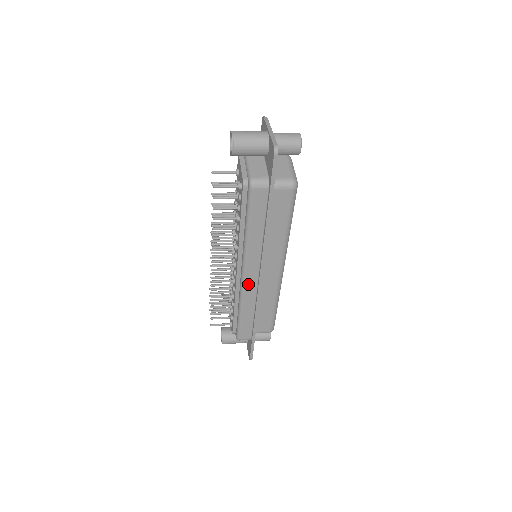
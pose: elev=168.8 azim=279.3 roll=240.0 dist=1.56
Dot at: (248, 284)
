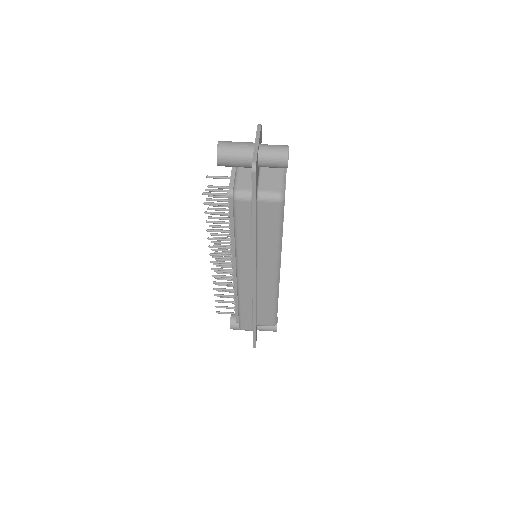
Dot at: (243, 284)
